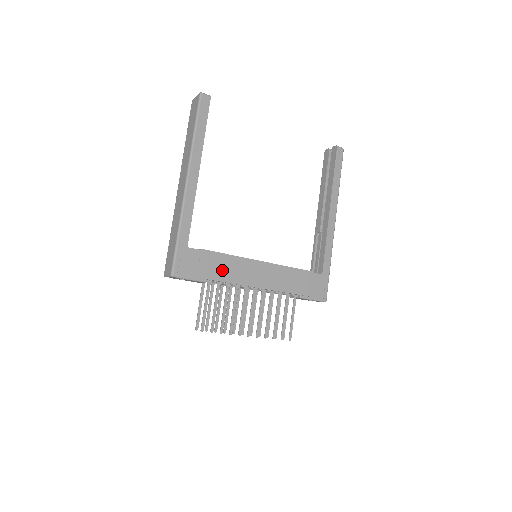
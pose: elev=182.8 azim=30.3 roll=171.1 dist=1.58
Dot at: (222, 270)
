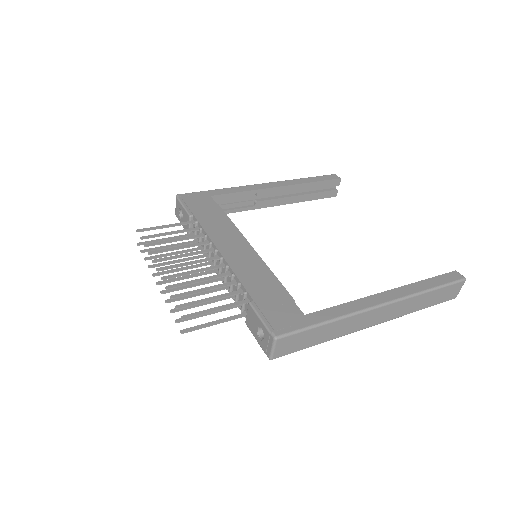
Dot at: (212, 221)
